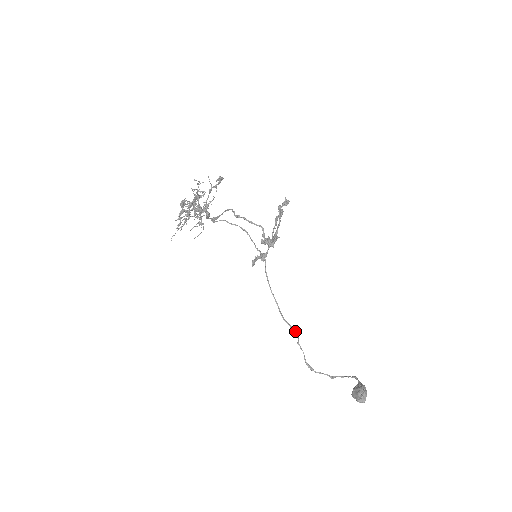
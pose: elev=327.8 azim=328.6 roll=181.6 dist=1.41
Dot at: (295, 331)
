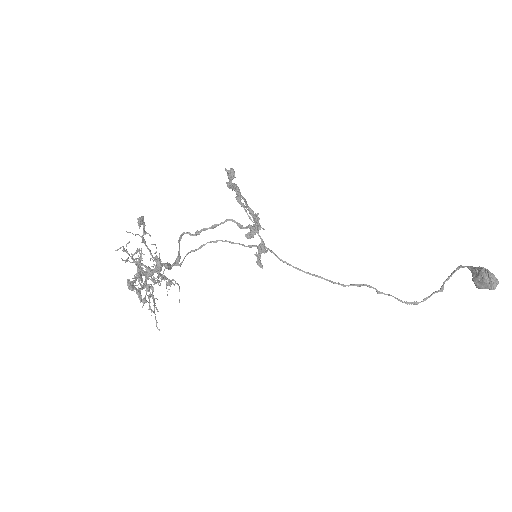
Dot at: (365, 285)
